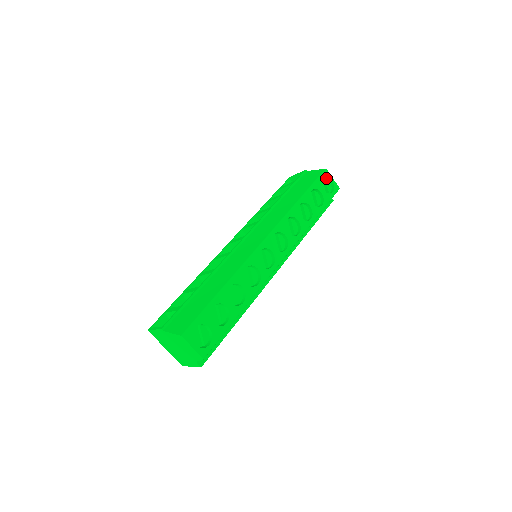
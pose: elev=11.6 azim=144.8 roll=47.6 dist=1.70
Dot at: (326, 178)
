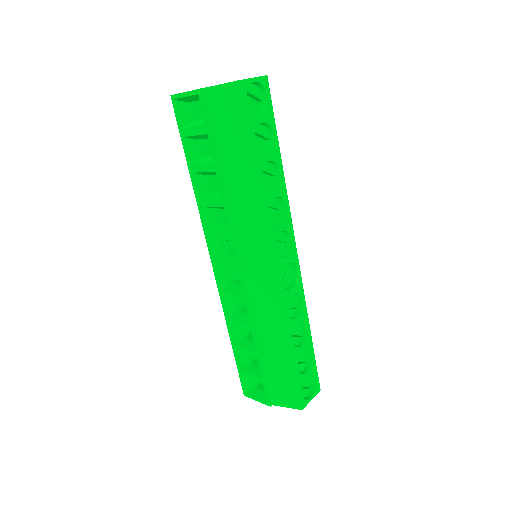
Dot at: (245, 87)
